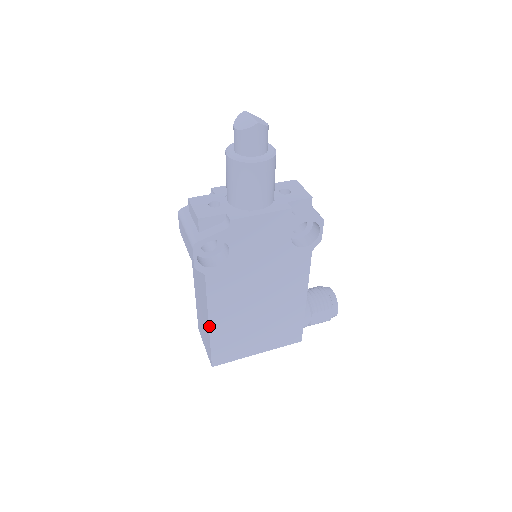
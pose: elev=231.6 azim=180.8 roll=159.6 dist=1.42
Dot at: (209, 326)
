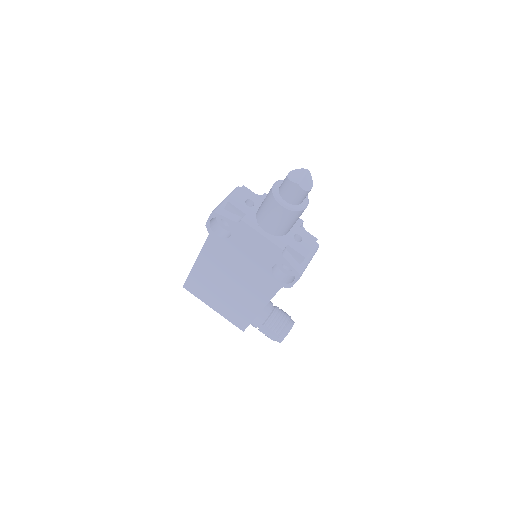
Dot at: (195, 263)
